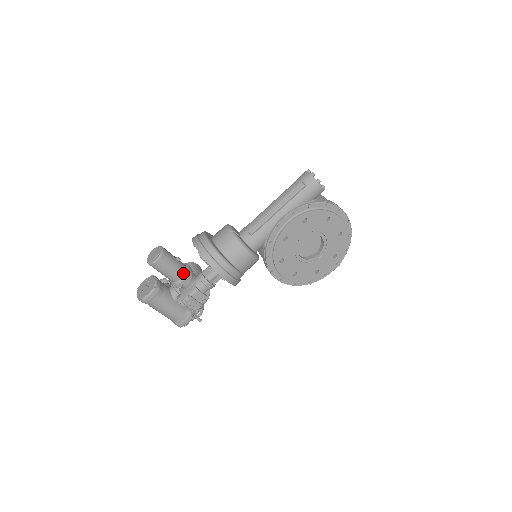
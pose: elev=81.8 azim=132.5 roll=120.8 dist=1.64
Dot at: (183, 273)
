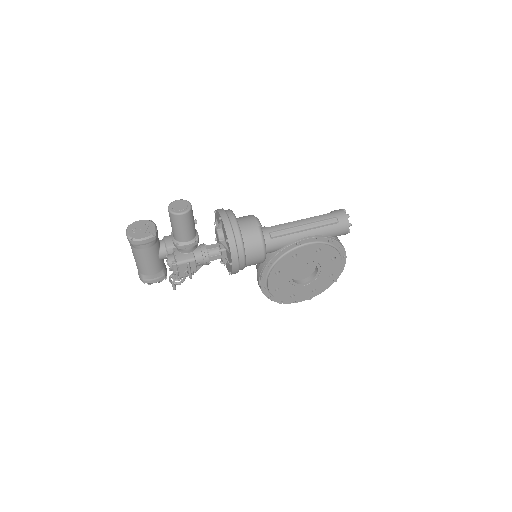
Dot at: (192, 238)
